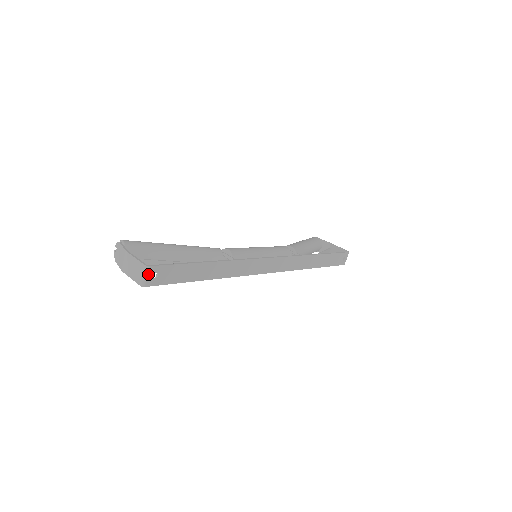
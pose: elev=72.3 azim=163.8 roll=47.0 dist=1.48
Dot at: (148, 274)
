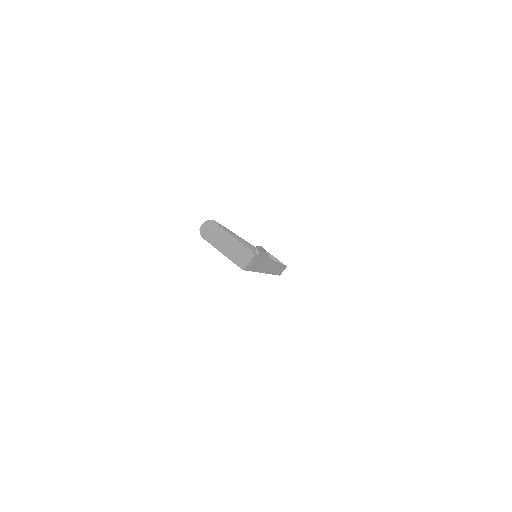
Dot at: (251, 260)
